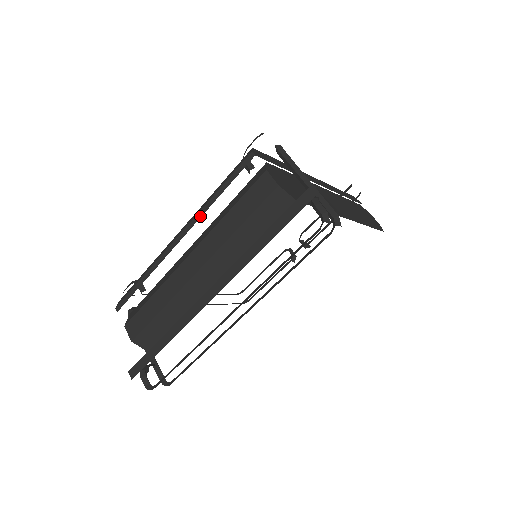
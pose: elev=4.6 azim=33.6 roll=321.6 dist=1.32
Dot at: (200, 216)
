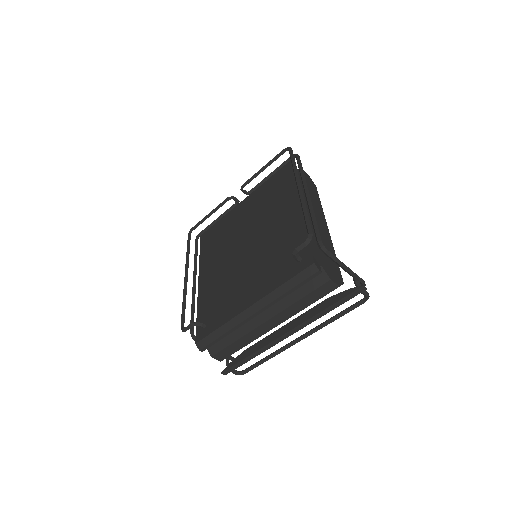
Dot at: occluded
